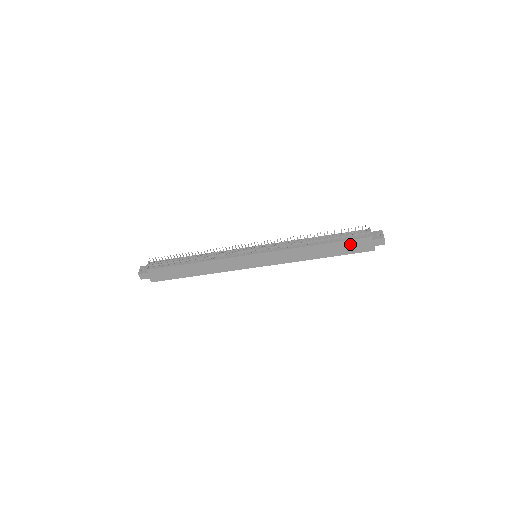
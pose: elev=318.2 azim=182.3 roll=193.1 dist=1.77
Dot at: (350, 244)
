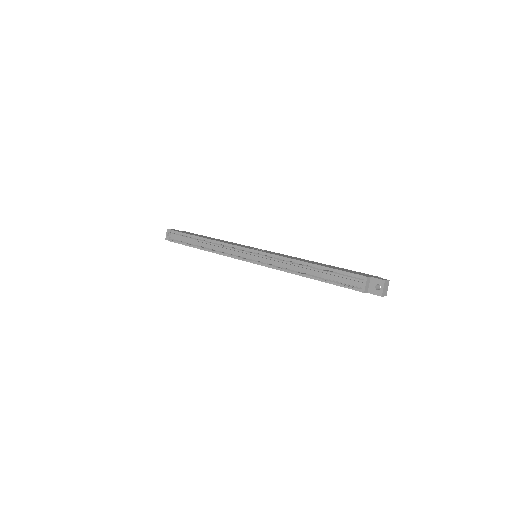
Dot at: occluded
